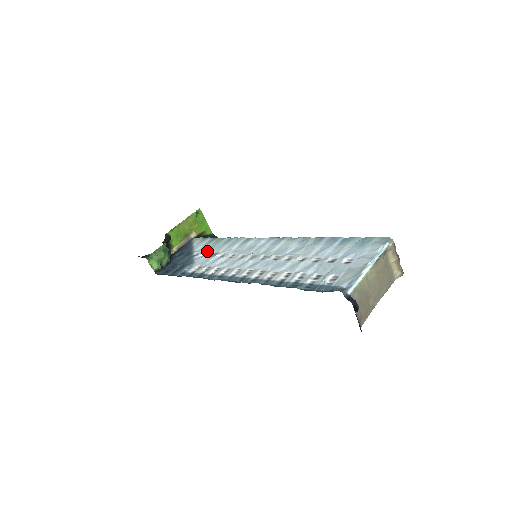
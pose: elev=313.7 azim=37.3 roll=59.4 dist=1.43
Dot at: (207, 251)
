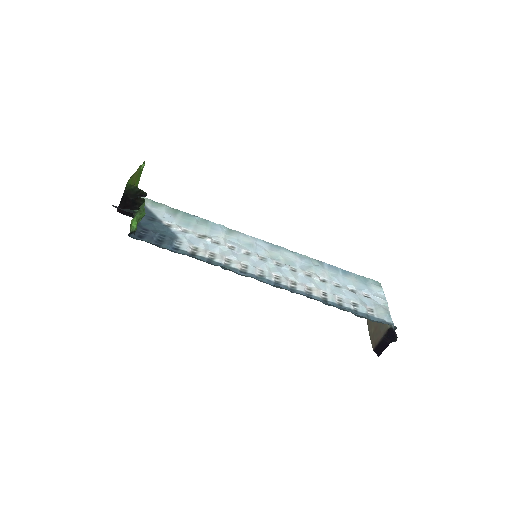
Dot at: (185, 226)
